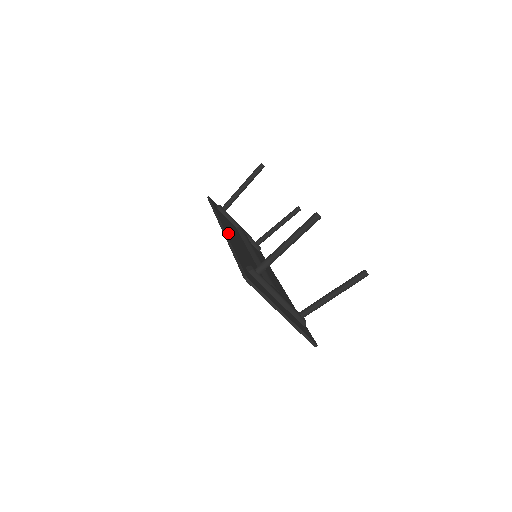
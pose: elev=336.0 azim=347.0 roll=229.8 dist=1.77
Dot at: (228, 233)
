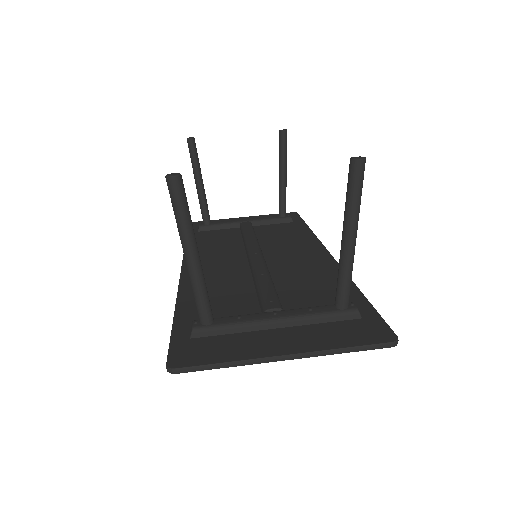
Dot at: occluded
